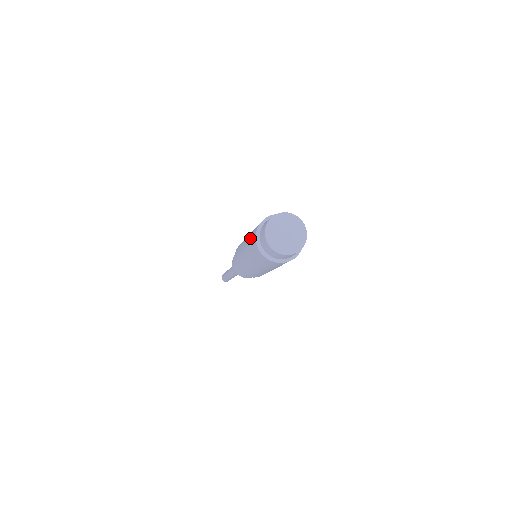
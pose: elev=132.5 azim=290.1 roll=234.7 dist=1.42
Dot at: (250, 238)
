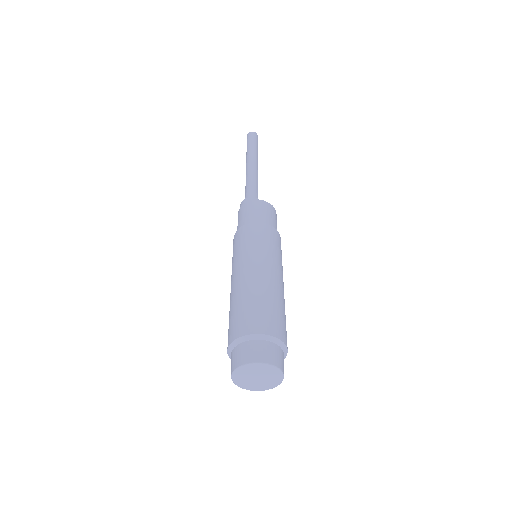
Dot at: (231, 315)
